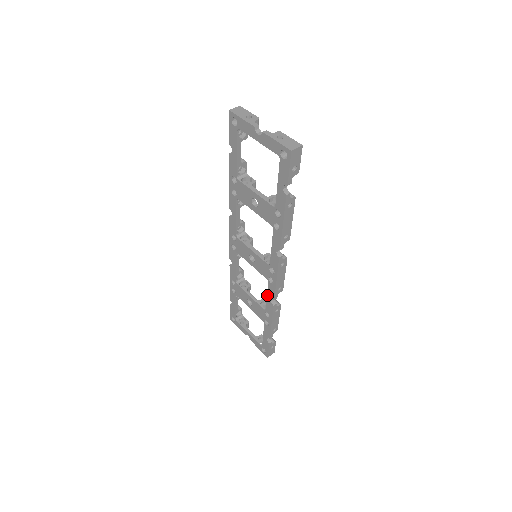
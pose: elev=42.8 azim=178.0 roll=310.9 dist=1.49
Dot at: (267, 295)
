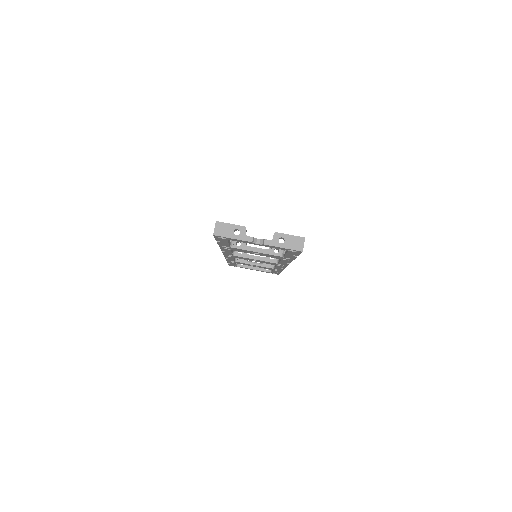
Dot at: (276, 267)
